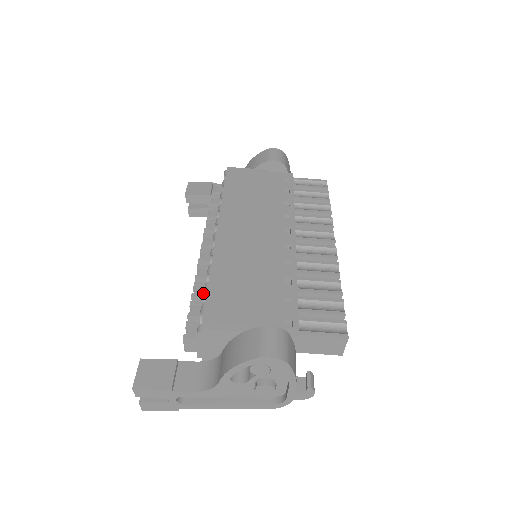
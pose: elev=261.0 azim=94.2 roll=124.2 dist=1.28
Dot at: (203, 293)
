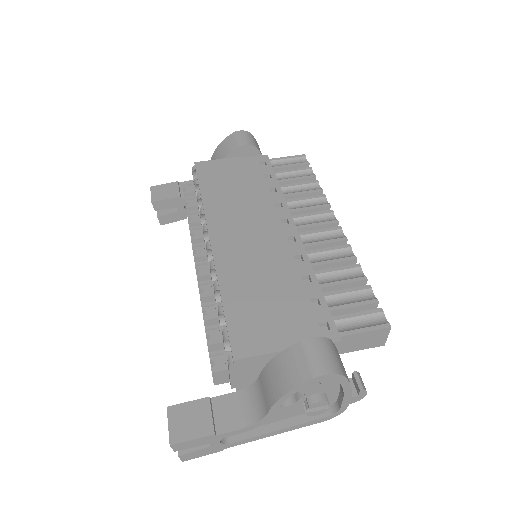
Dot at: (215, 314)
